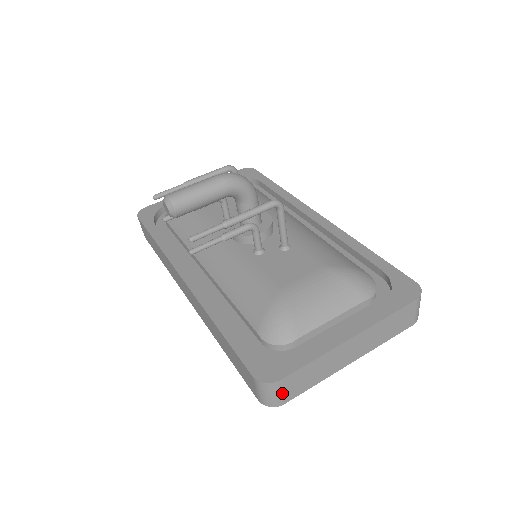
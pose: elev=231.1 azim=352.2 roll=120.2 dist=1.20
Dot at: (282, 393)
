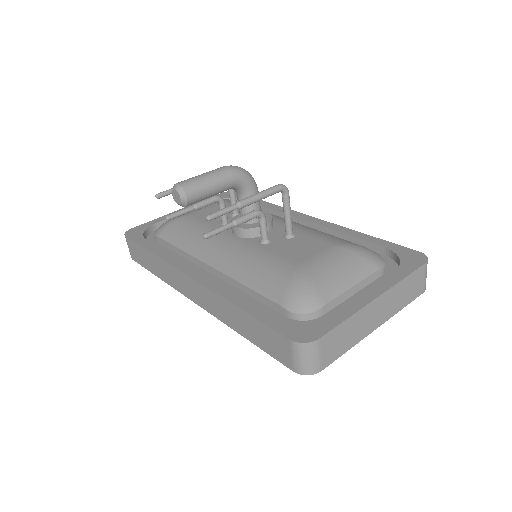
Dot at: (320, 356)
